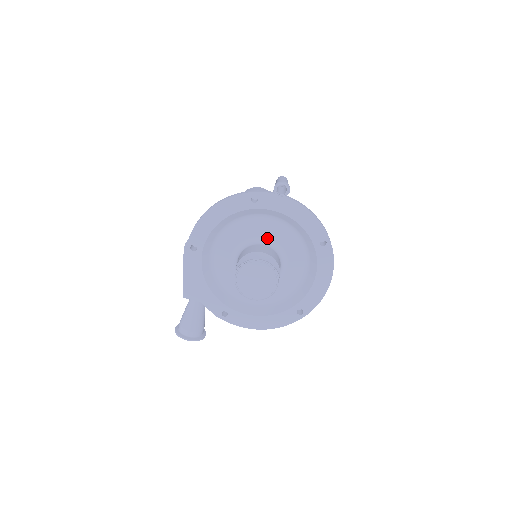
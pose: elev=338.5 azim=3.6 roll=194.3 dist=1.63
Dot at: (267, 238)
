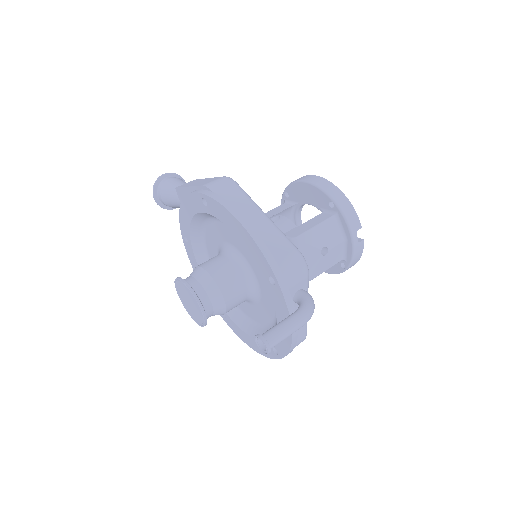
Dot at: (257, 285)
